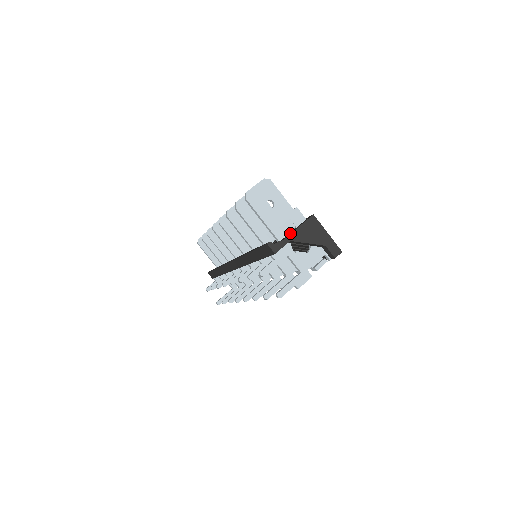
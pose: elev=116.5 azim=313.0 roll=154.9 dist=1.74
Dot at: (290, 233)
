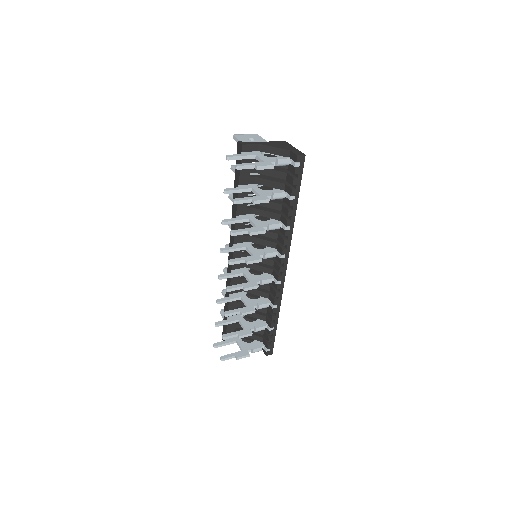
Dot at: (261, 143)
